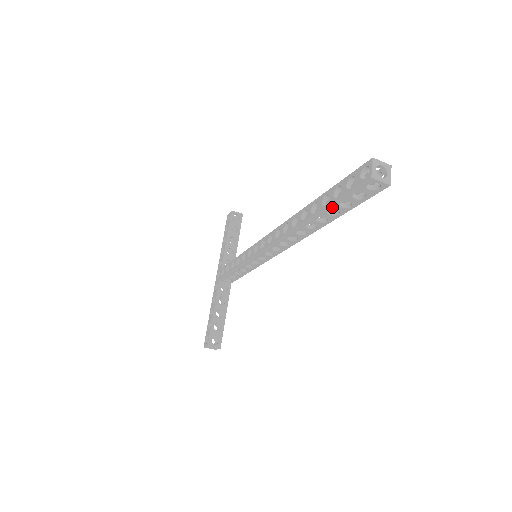
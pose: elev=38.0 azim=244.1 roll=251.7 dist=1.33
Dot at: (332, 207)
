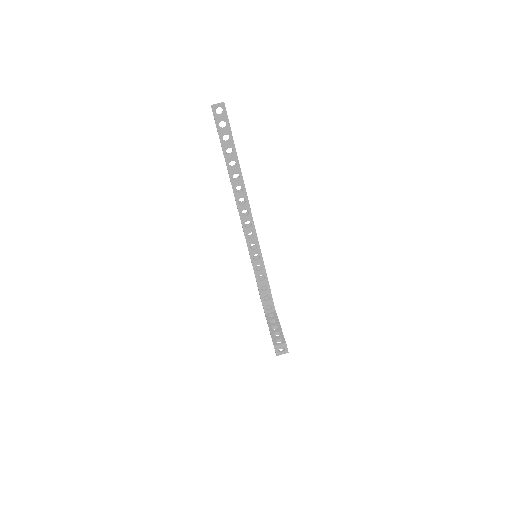
Dot at: (224, 148)
